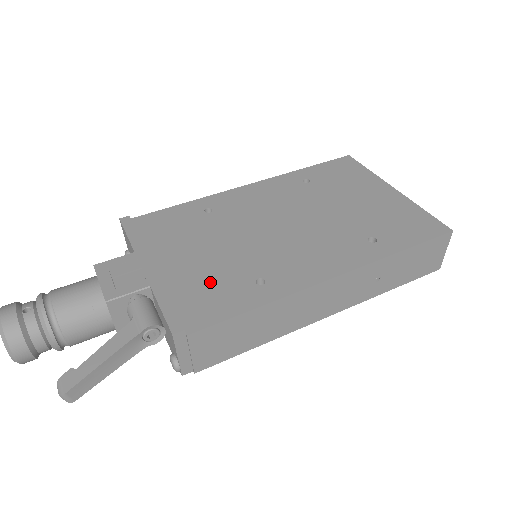
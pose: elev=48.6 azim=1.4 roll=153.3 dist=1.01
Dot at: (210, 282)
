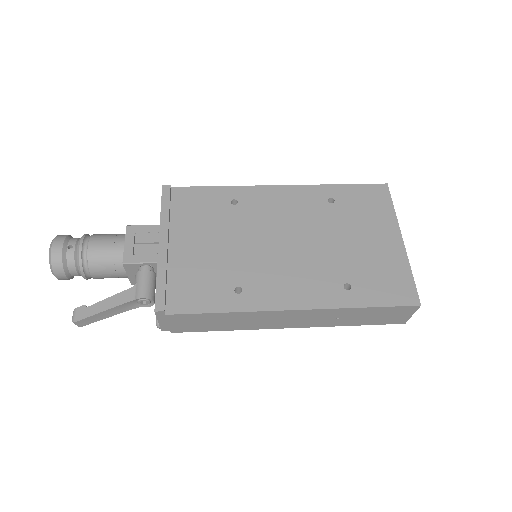
Dot at: (202, 275)
